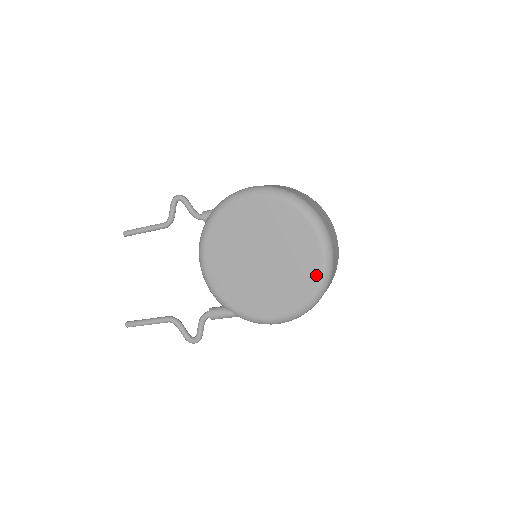
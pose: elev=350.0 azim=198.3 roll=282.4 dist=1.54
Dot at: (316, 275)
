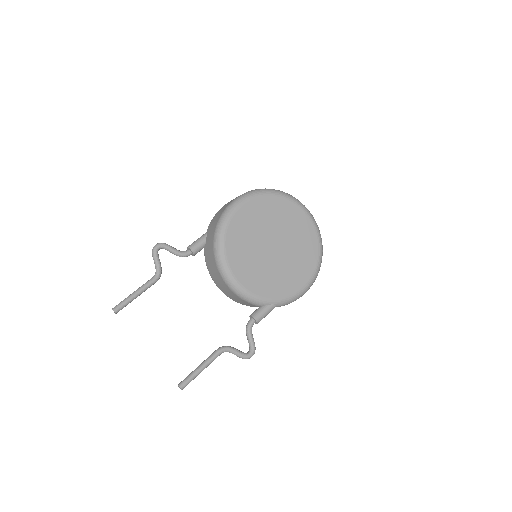
Dot at: (315, 238)
